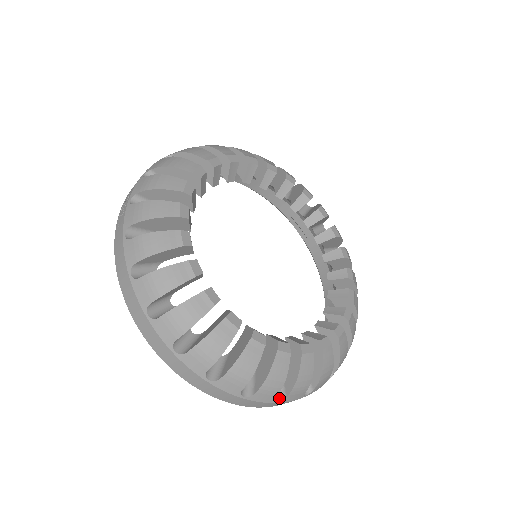
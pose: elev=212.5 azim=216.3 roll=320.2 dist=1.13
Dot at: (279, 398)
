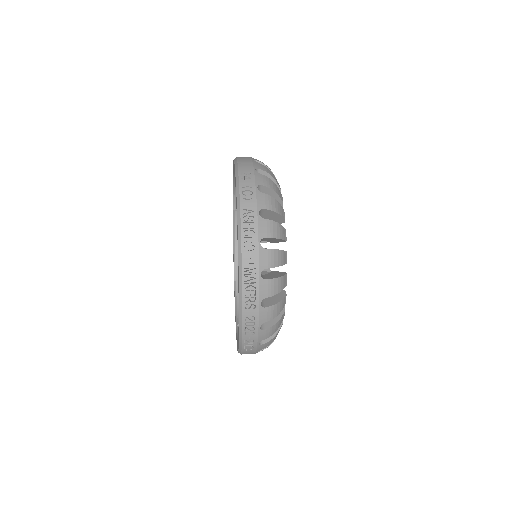
Dot at: occluded
